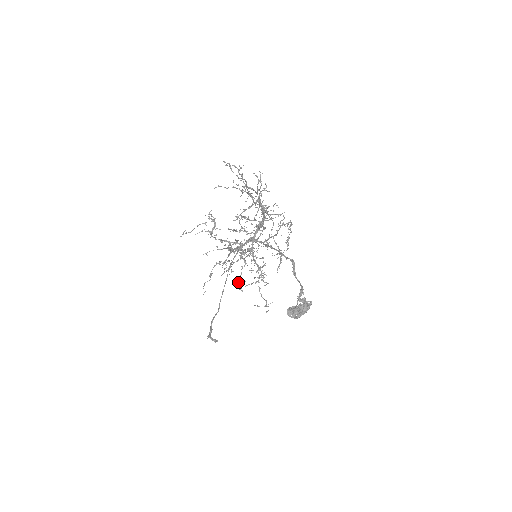
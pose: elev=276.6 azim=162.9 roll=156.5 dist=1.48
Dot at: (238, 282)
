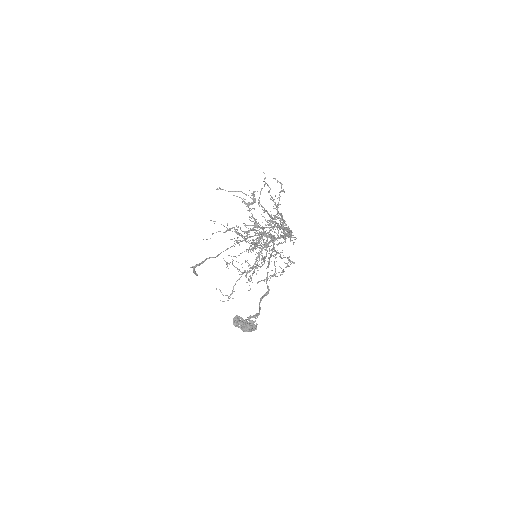
Dot at: occluded
